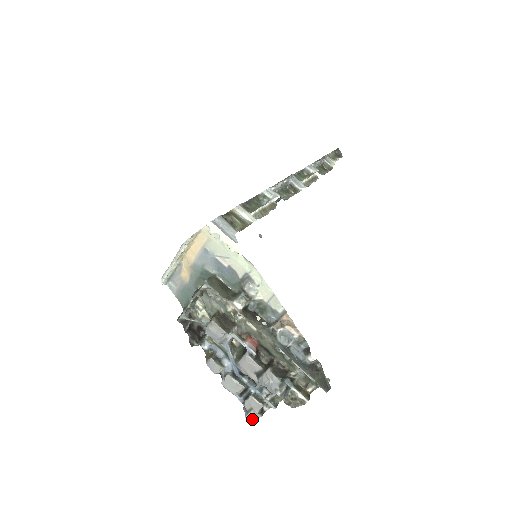
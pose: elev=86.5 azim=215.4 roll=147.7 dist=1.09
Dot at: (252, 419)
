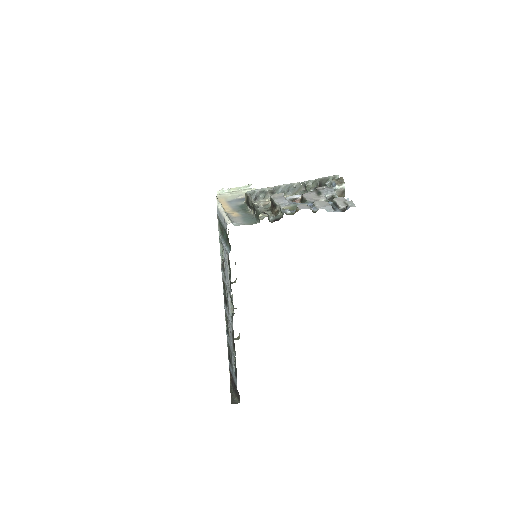
Dot at: (353, 204)
